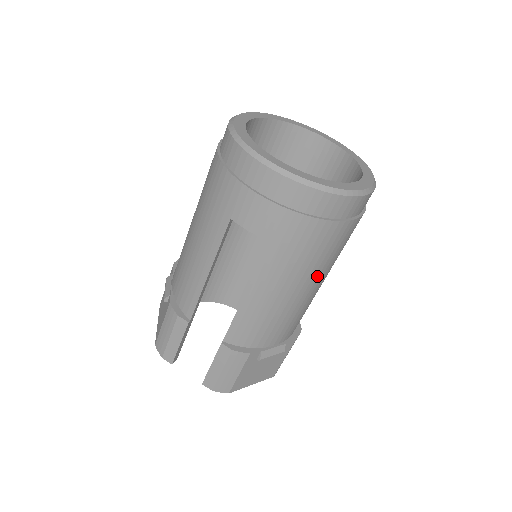
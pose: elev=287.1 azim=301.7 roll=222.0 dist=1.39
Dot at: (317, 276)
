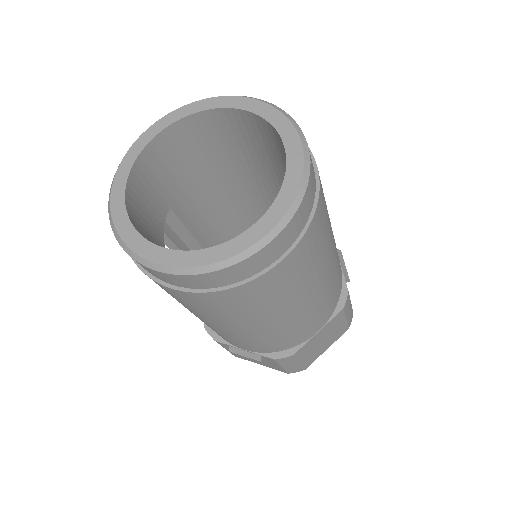
Dot at: (215, 320)
